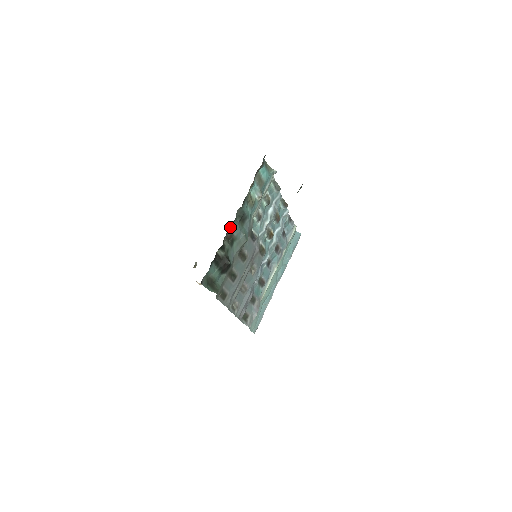
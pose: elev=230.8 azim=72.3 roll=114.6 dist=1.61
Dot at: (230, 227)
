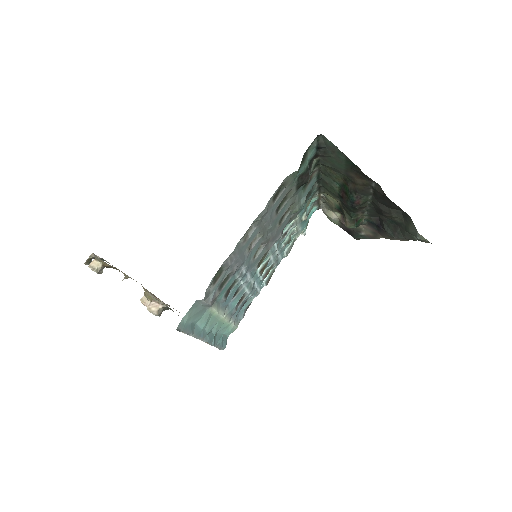
Dot at: (317, 174)
